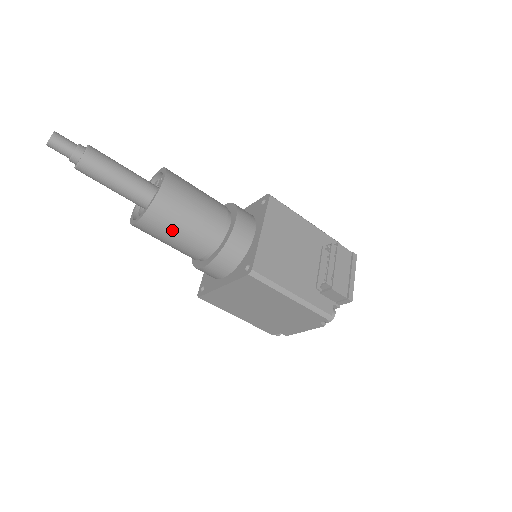
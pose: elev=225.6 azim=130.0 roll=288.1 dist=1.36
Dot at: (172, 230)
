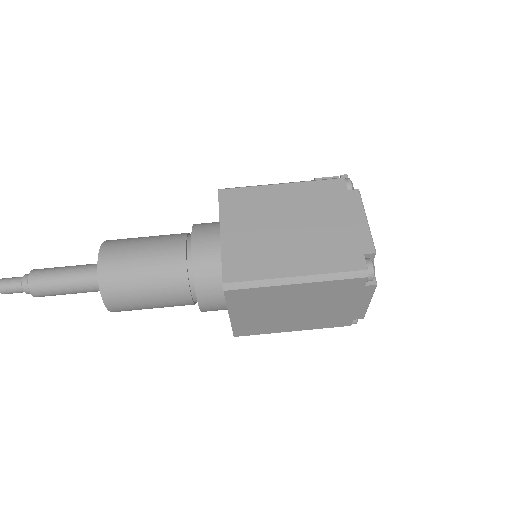
Dot at: (136, 243)
